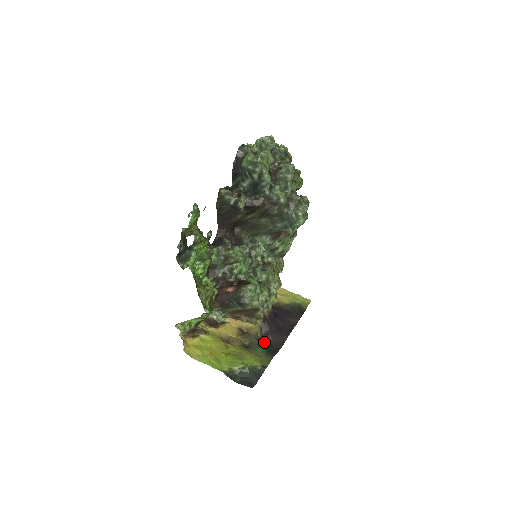
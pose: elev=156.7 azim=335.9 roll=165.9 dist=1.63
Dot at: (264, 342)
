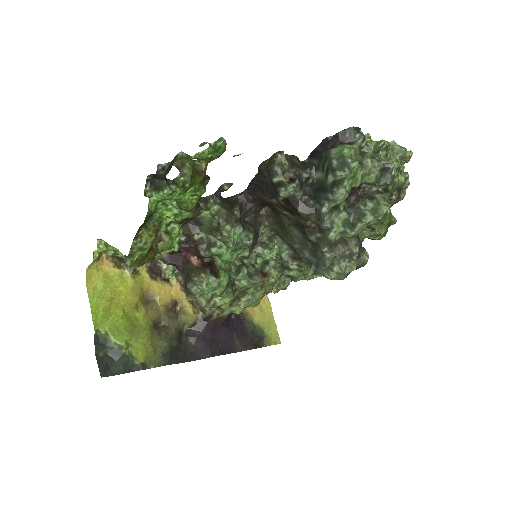
Dot at: (182, 338)
